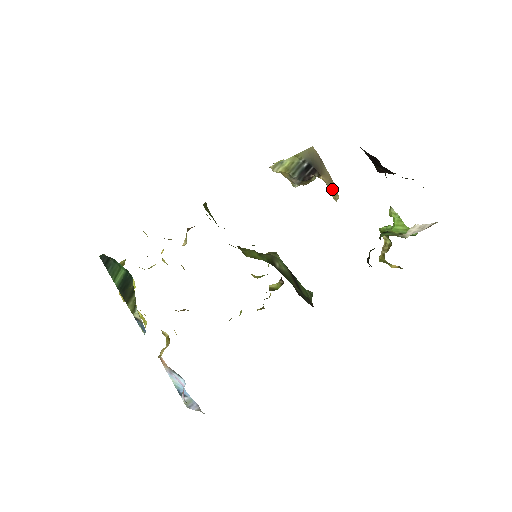
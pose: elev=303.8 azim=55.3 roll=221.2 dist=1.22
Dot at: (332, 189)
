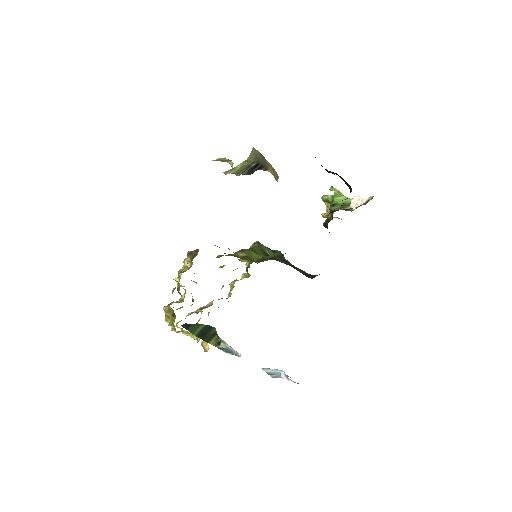
Dot at: (276, 175)
